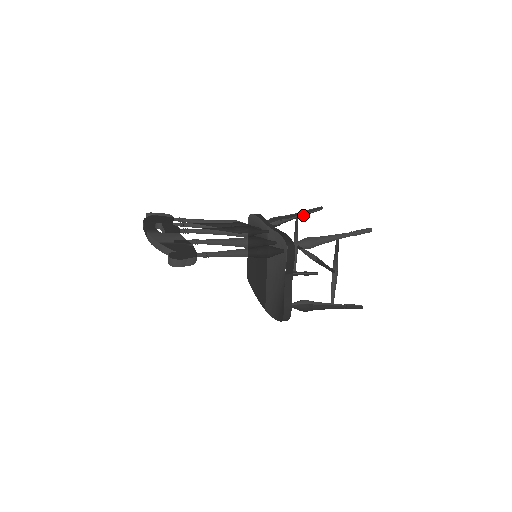
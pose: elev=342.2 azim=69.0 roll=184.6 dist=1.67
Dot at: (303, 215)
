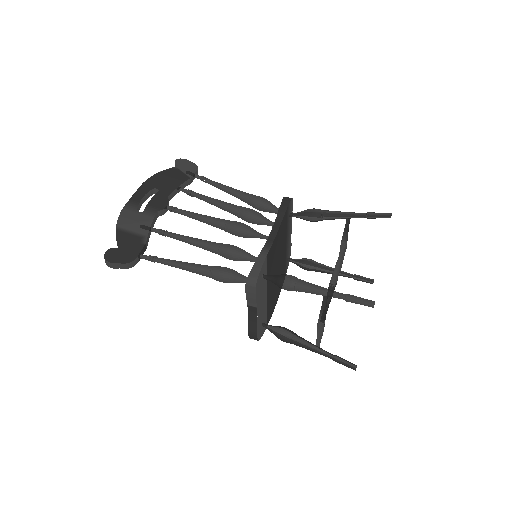
Dot at: (358, 217)
